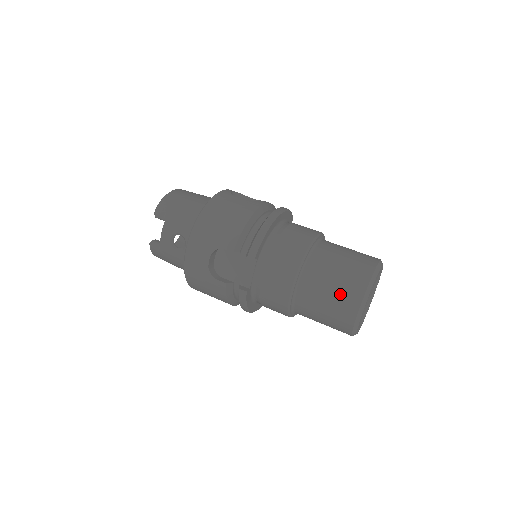
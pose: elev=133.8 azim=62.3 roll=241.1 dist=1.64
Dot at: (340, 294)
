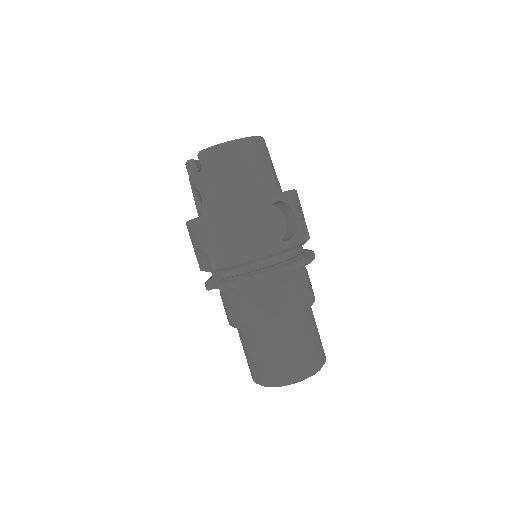
Dot at: (256, 366)
